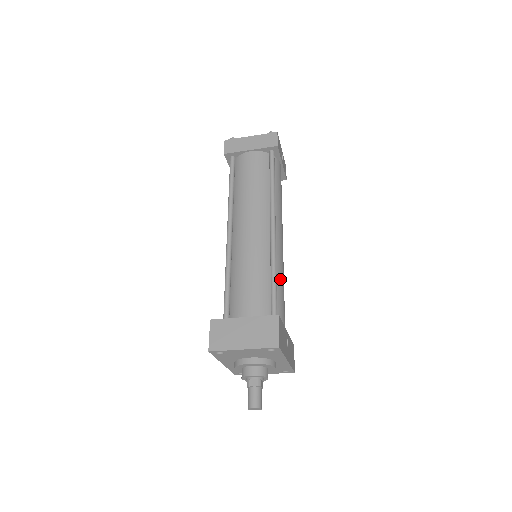
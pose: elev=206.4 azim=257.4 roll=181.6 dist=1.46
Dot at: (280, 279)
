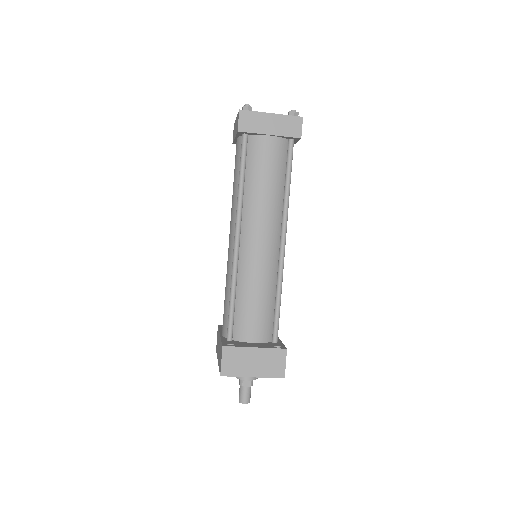
Dot at: occluded
